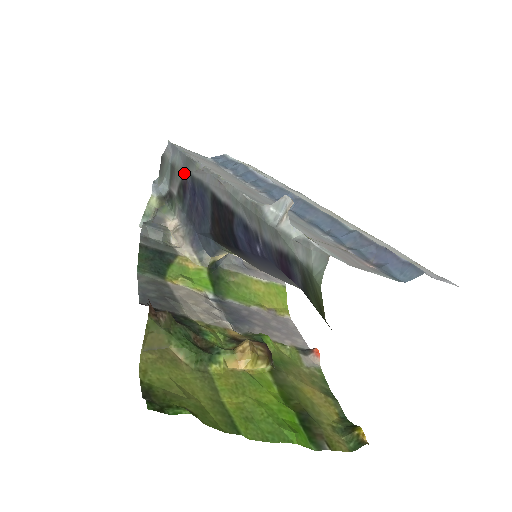
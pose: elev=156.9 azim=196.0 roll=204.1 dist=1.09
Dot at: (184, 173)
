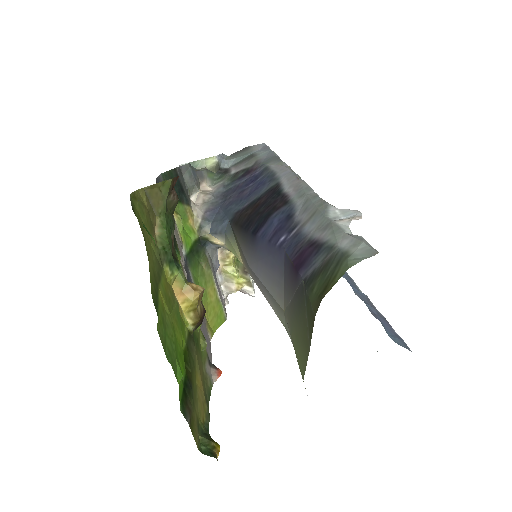
Dot at: (260, 163)
